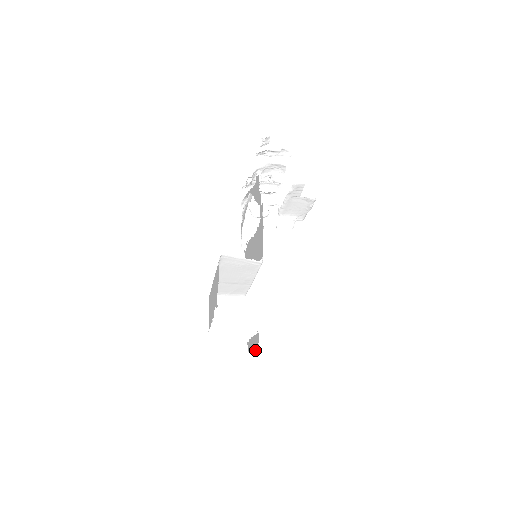
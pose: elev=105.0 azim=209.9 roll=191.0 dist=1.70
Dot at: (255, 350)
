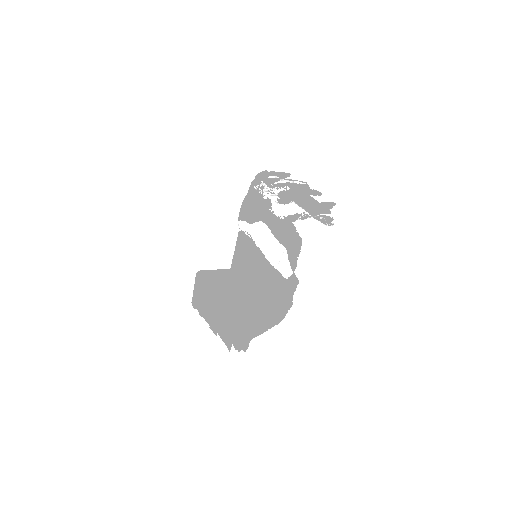
Dot at: occluded
